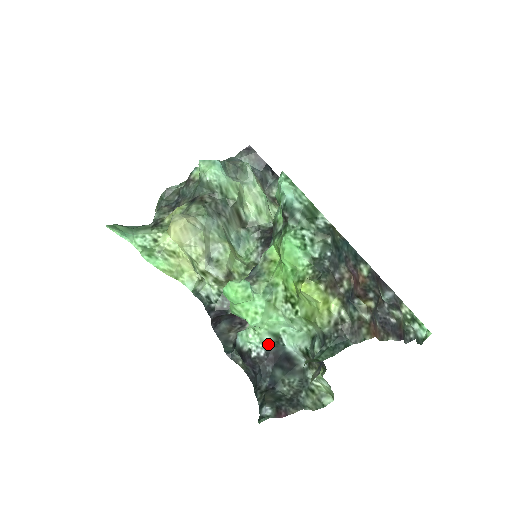
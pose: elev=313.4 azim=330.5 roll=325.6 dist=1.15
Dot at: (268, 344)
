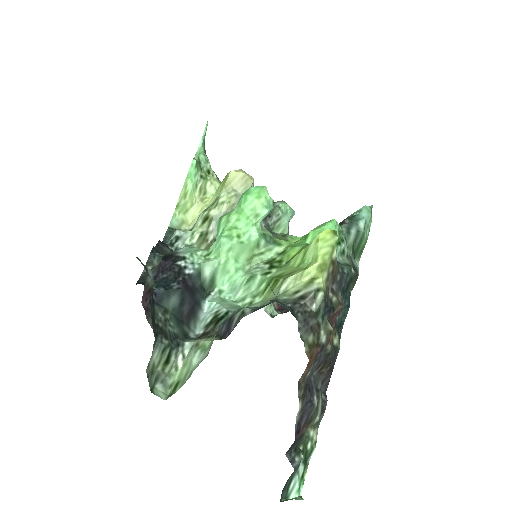
Dot at: (200, 276)
